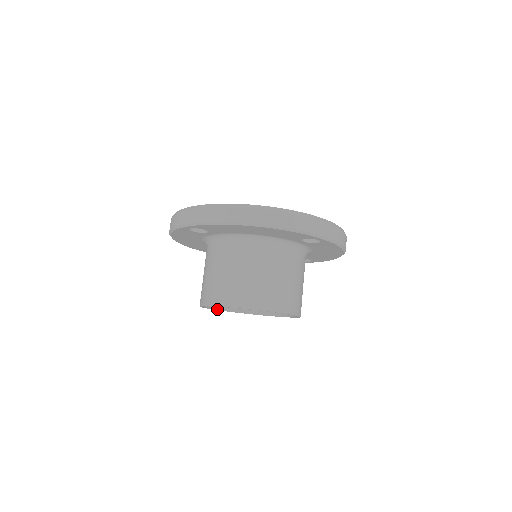
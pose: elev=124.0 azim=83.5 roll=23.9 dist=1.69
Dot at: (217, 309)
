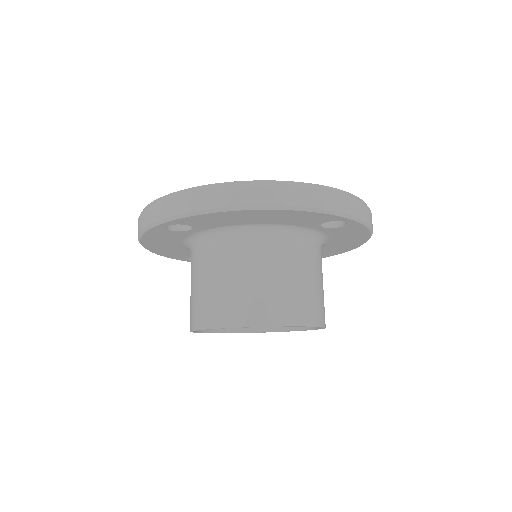
Dot at: (211, 332)
